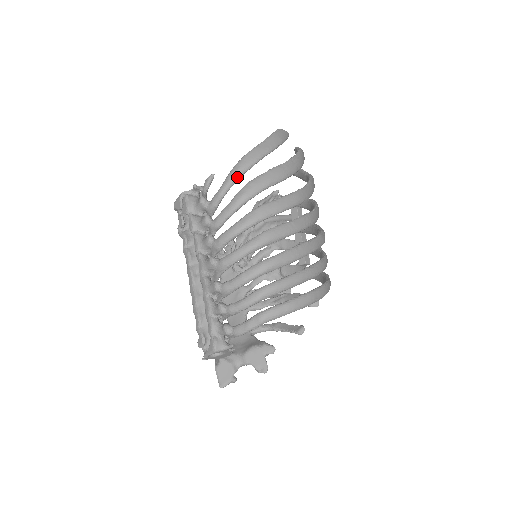
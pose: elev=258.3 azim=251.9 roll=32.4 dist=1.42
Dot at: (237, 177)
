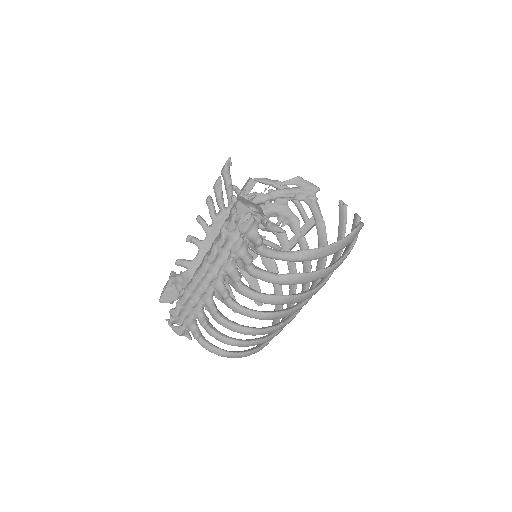
Dot at: (296, 261)
